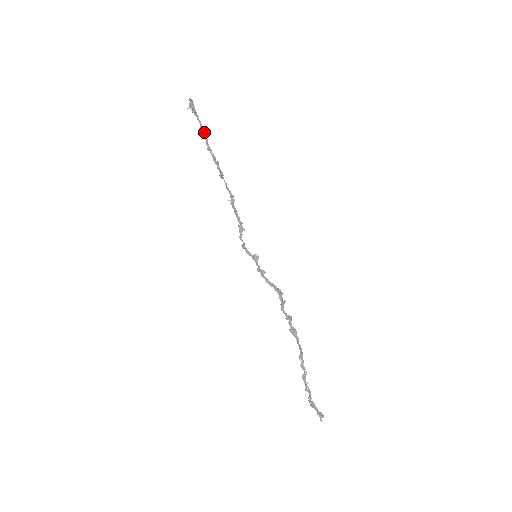
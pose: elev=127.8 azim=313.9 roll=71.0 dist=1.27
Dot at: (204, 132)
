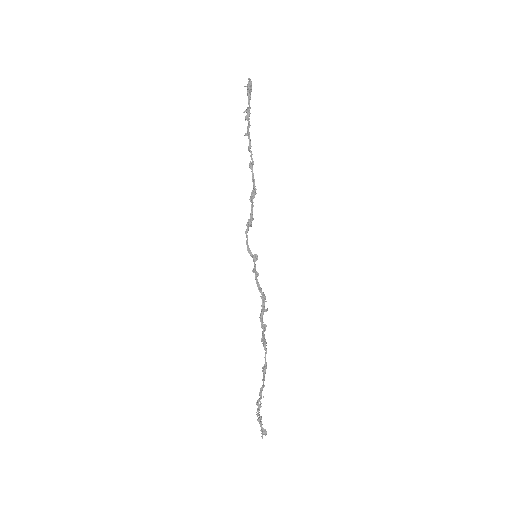
Dot at: (249, 116)
